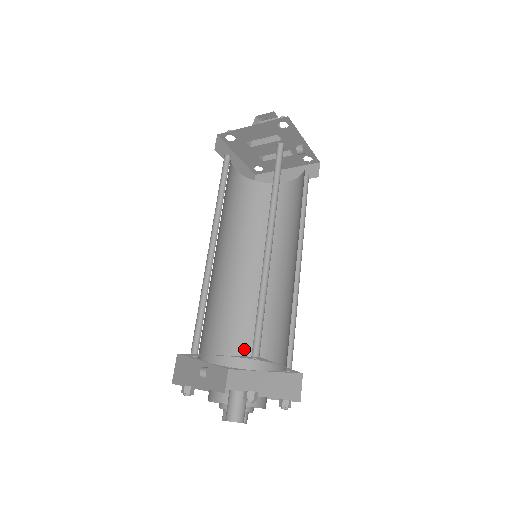
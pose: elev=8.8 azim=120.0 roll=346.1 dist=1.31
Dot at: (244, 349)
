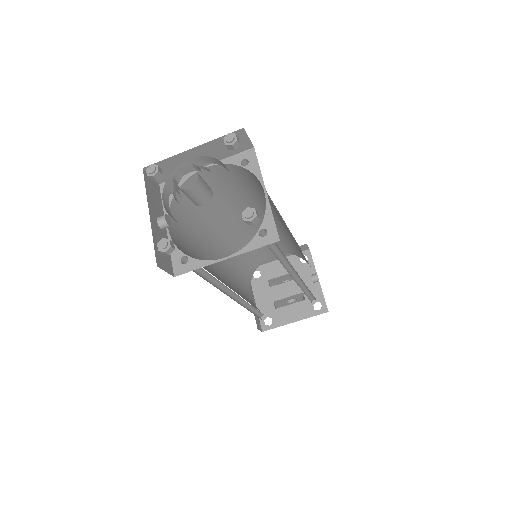
Dot at: occluded
